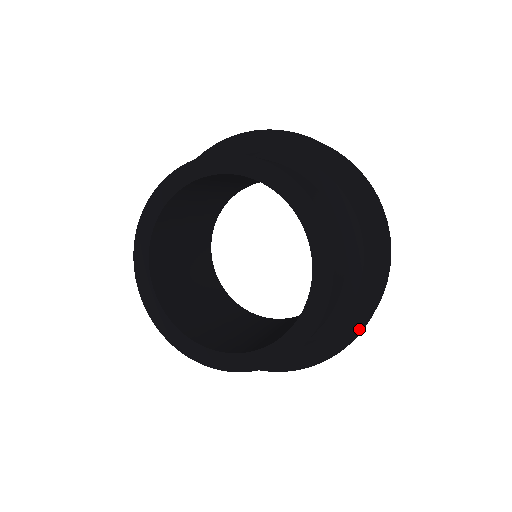
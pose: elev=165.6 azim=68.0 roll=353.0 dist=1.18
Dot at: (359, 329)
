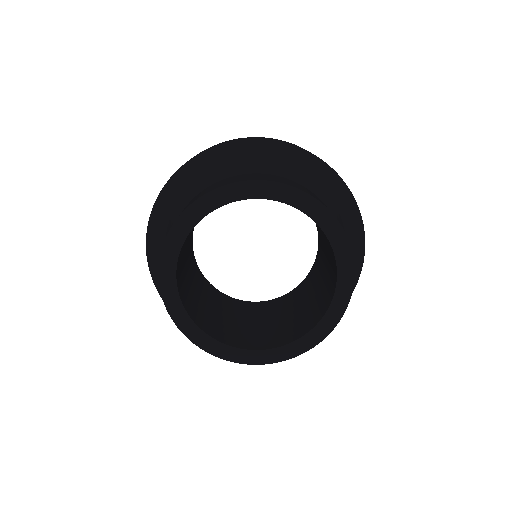
Dot at: occluded
